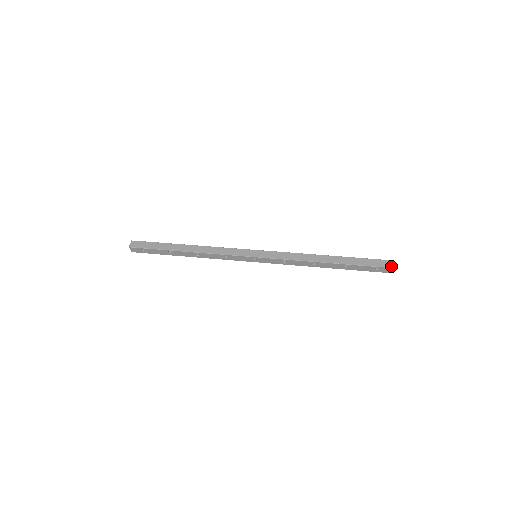
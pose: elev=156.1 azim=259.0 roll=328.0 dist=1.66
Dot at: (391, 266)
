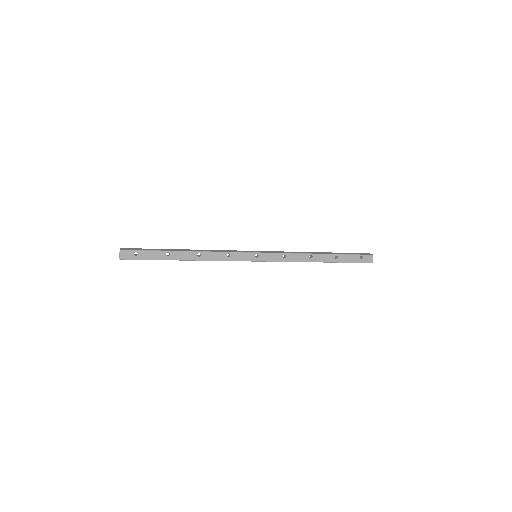
Dot at: (370, 254)
